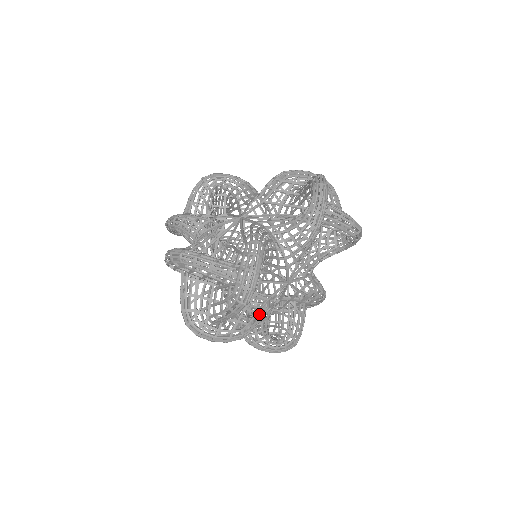
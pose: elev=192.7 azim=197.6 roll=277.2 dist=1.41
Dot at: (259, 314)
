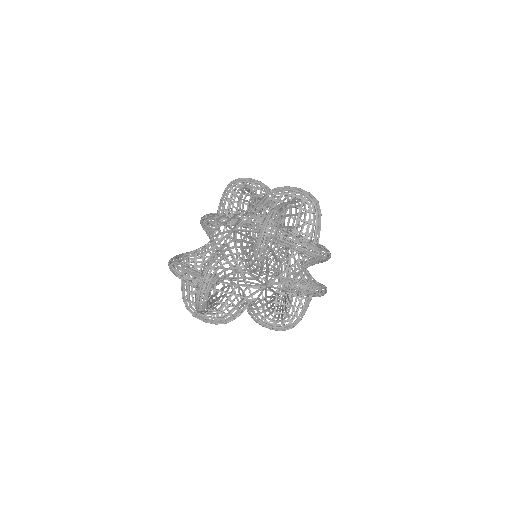
Dot at: occluded
